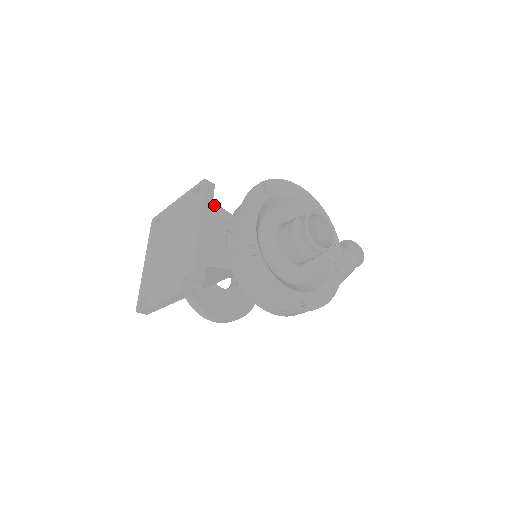
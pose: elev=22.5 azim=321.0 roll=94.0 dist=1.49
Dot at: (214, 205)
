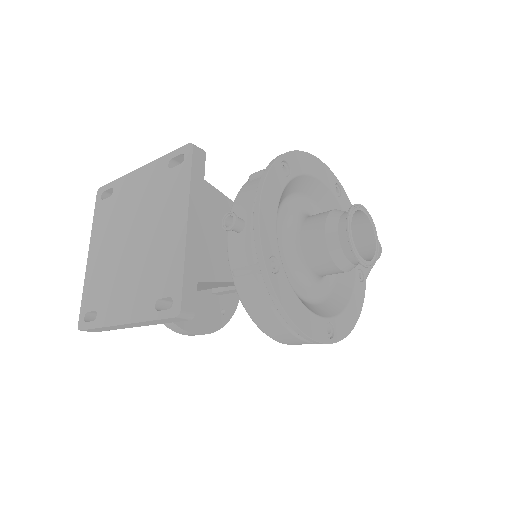
Dot at: (206, 185)
